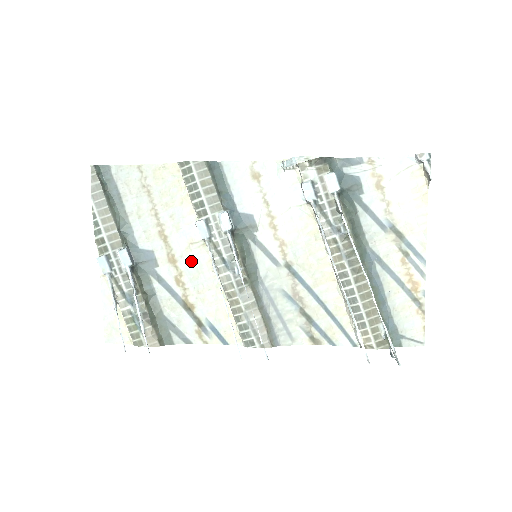
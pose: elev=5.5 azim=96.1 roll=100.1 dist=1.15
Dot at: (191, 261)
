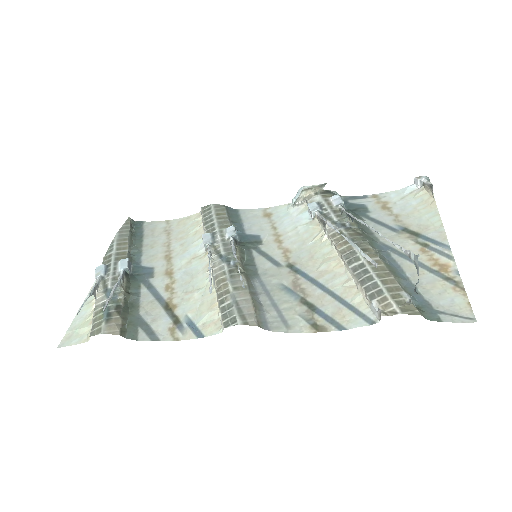
Dot at: (188, 271)
